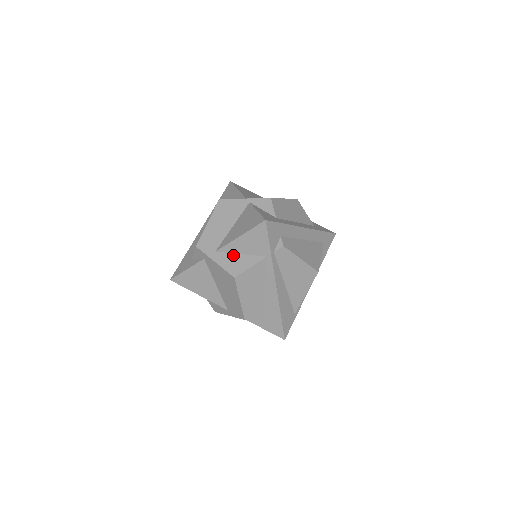
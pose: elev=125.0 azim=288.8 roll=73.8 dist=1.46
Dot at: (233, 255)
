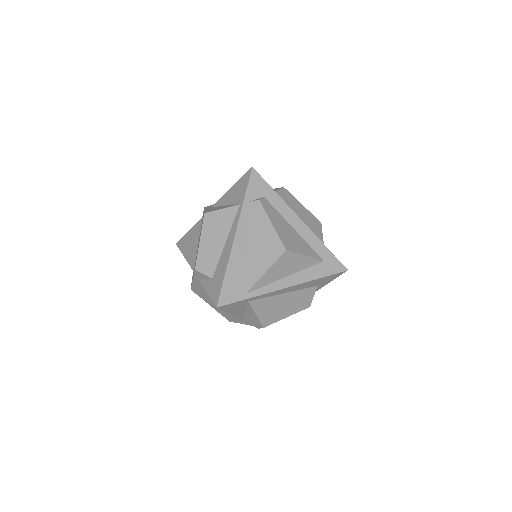
Dot at: (220, 206)
